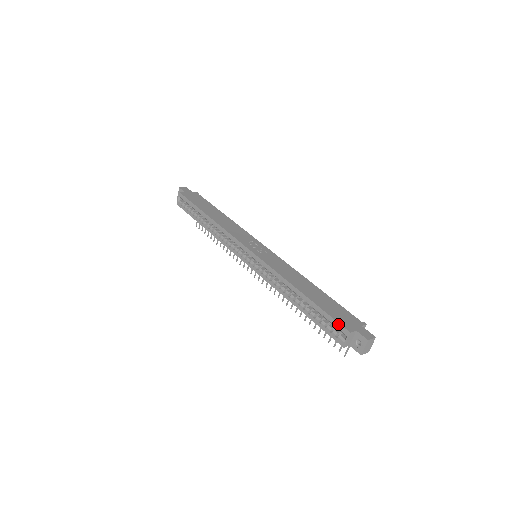
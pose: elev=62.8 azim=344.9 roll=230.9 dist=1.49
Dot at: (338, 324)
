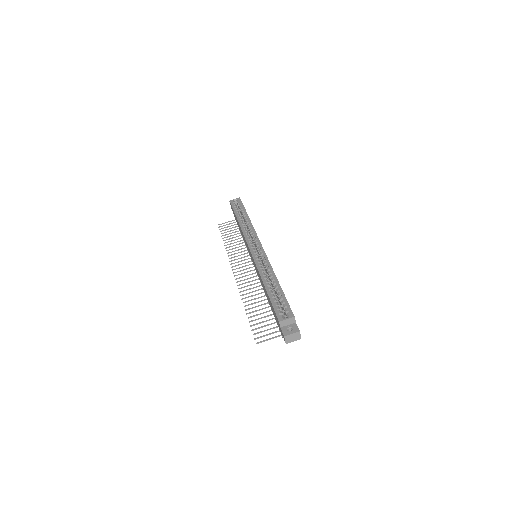
Dot at: (290, 308)
